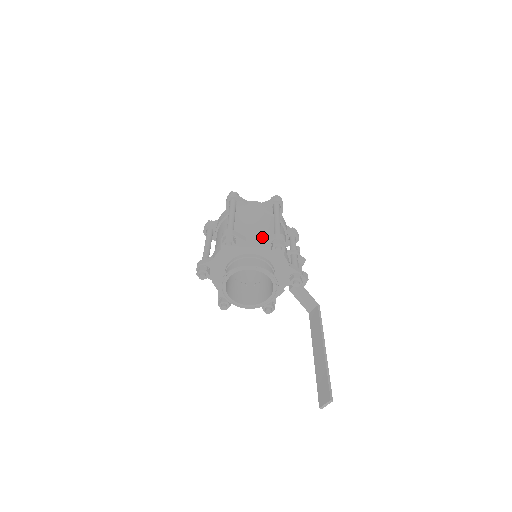
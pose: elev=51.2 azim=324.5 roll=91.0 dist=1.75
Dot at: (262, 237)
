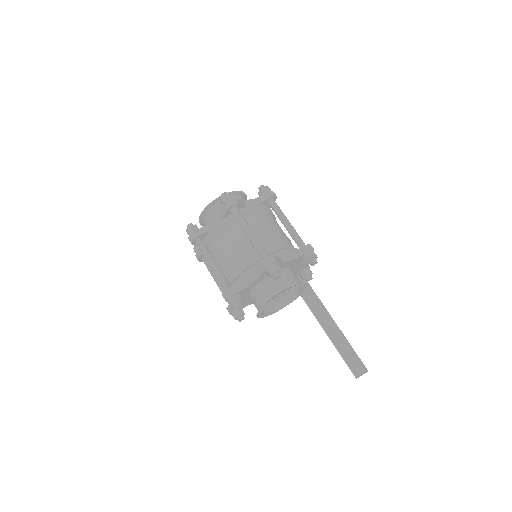
Dot at: (291, 250)
